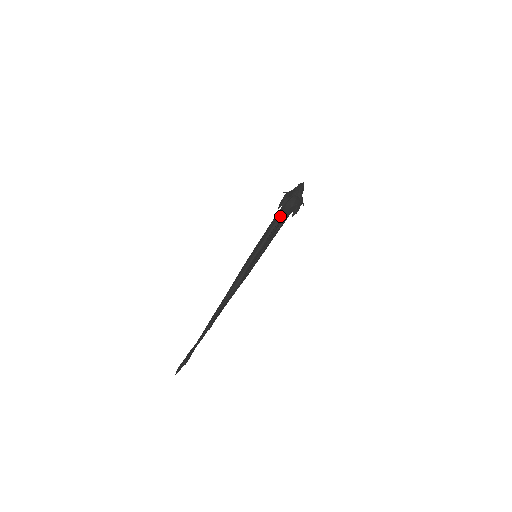
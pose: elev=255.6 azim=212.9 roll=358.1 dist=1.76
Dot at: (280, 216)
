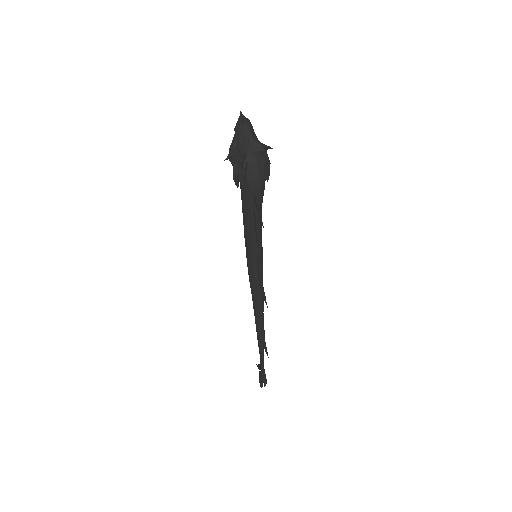
Dot at: (249, 196)
